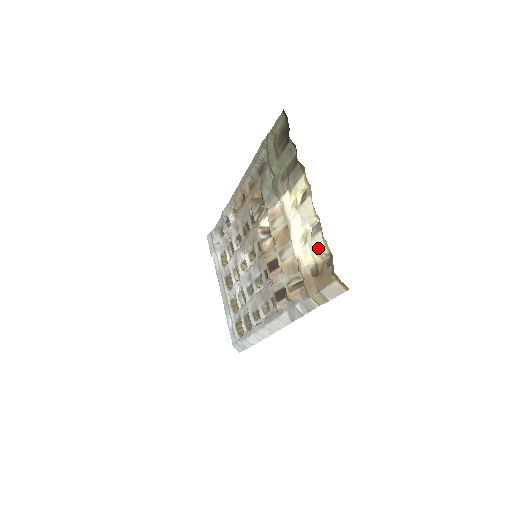
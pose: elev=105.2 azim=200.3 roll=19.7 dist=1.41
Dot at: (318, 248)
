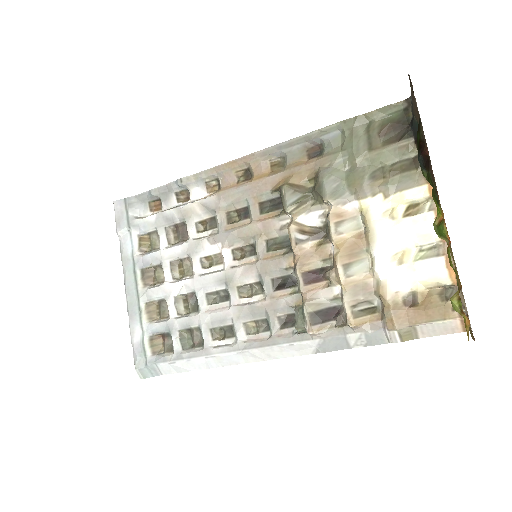
Dot at: (430, 275)
